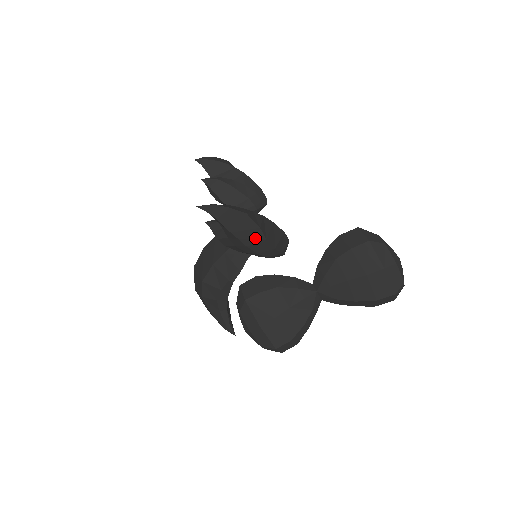
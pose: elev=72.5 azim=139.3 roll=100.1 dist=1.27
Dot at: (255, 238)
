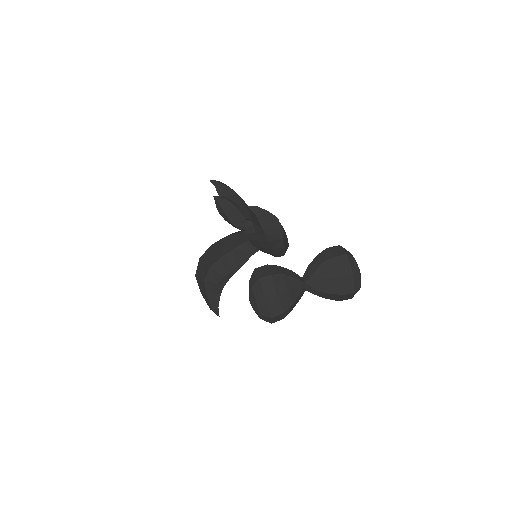
Dot at: (277, 236)
